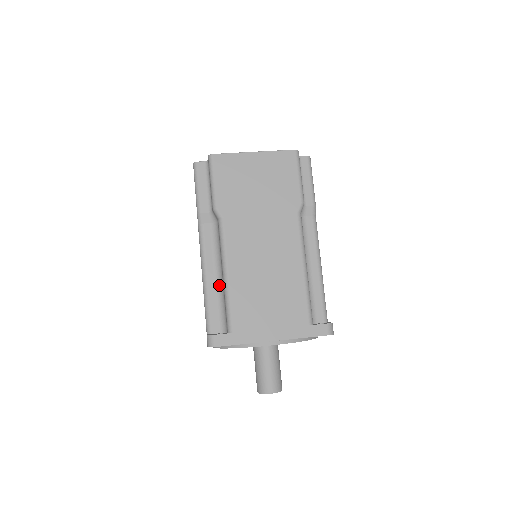
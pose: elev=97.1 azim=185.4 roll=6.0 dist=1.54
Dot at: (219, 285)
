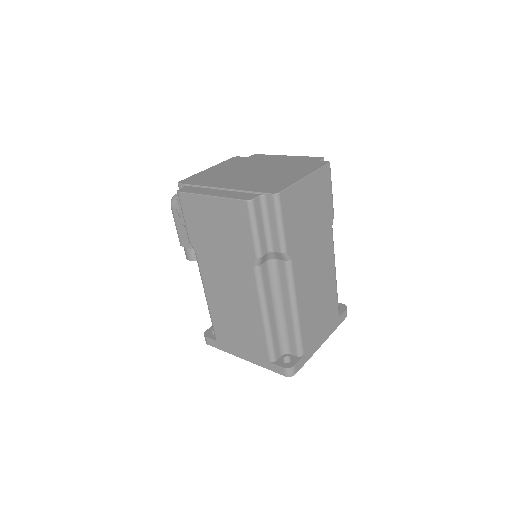
Dot at: (278, 317)
